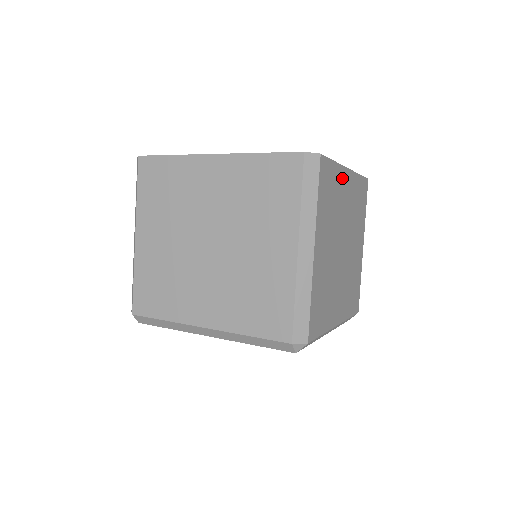
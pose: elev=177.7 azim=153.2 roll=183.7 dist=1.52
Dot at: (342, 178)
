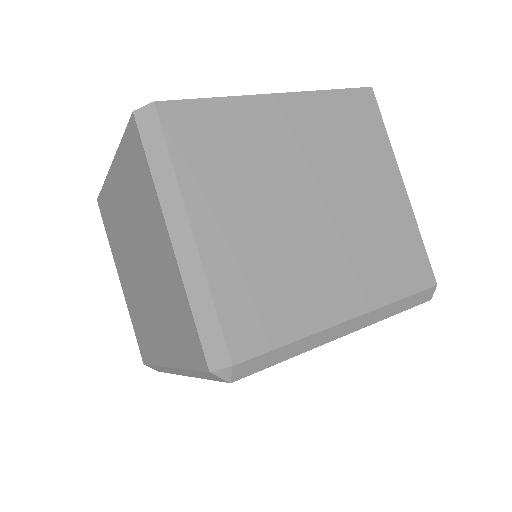
Dot at: (258, 112)
